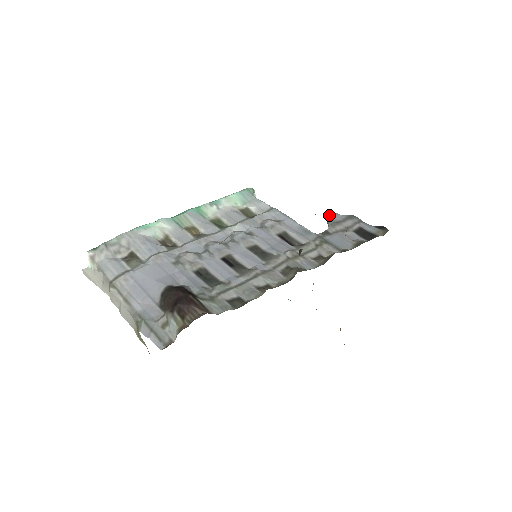
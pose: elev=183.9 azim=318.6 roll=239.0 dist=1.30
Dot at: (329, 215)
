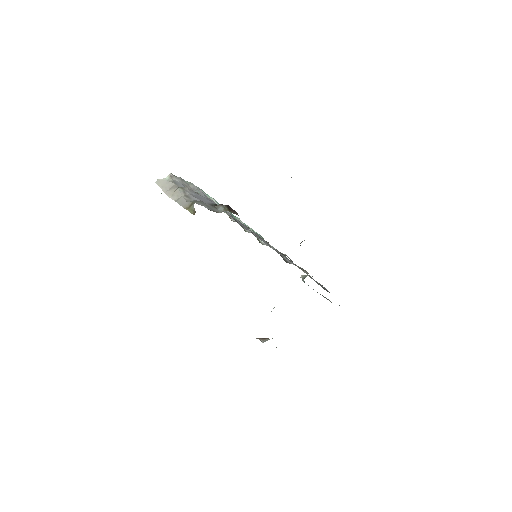
Dot at: occluded
